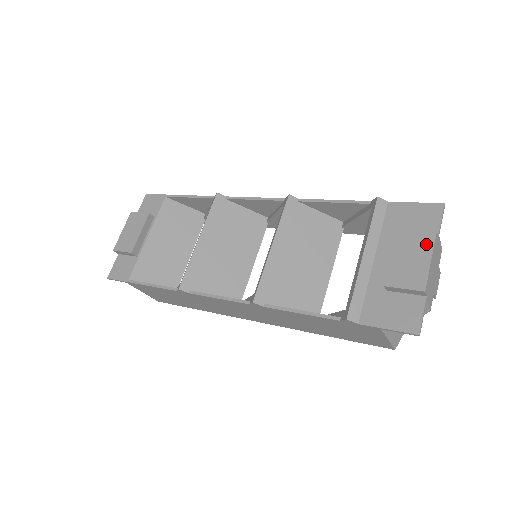
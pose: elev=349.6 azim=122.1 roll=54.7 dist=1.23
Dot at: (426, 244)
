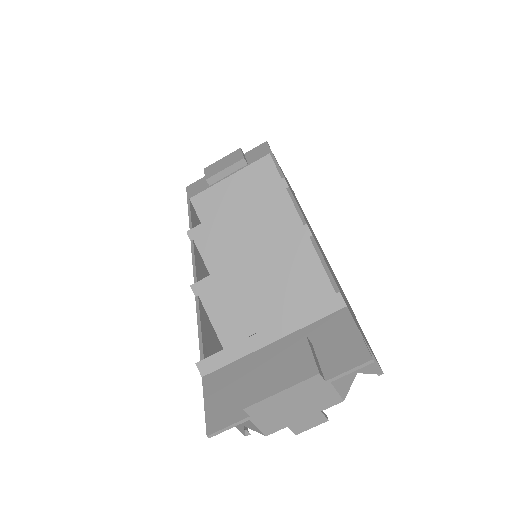
Dot at: (298, 374)
